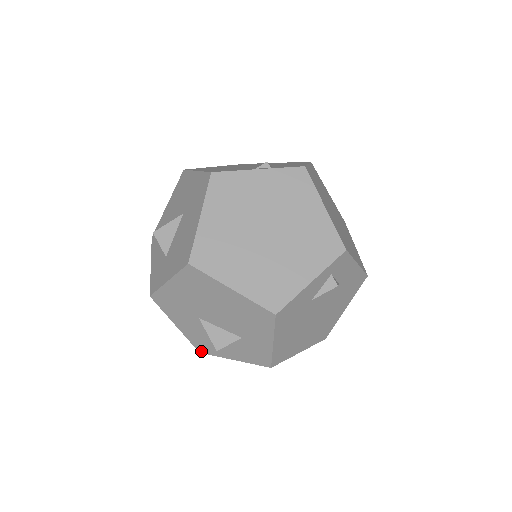
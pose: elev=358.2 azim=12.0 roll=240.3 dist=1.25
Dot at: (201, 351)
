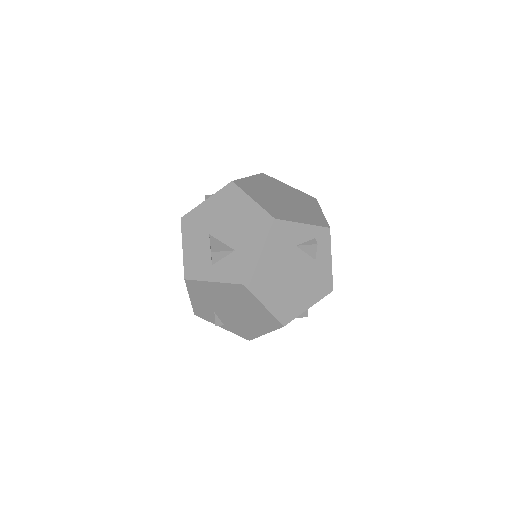
Dot at: (187, 277)
